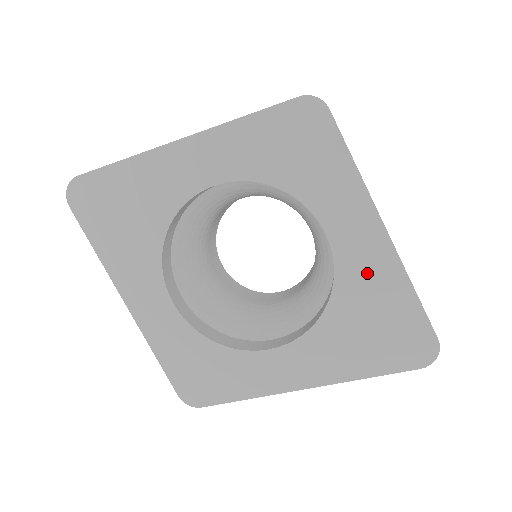
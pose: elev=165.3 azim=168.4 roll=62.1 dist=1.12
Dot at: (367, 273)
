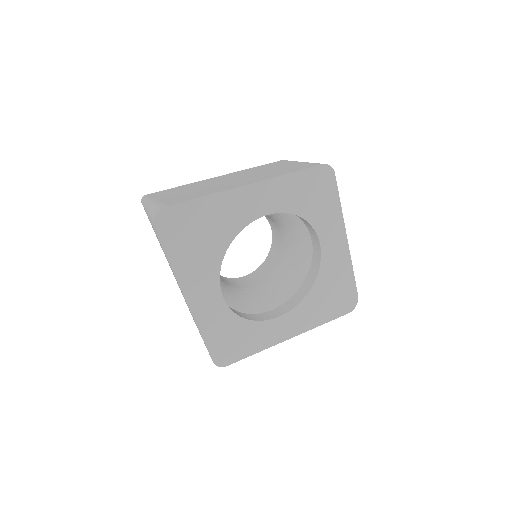
Dot at: (335, 265)
